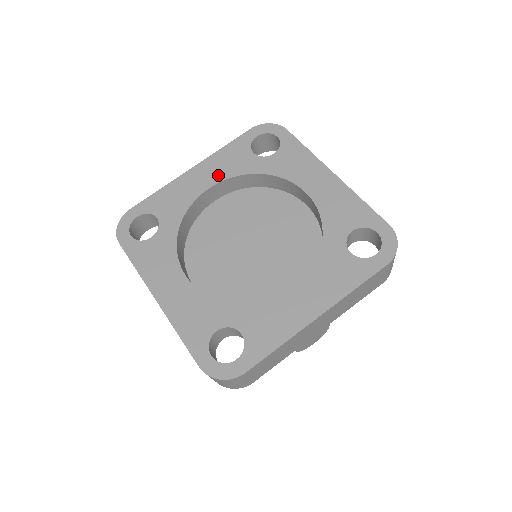
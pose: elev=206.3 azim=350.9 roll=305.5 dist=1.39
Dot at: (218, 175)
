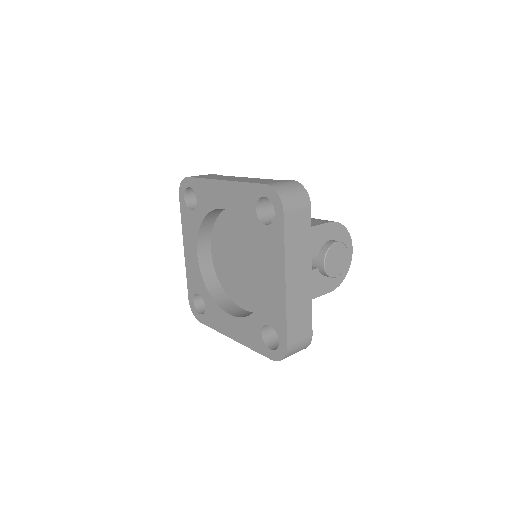
Dot at: (193, 242)
